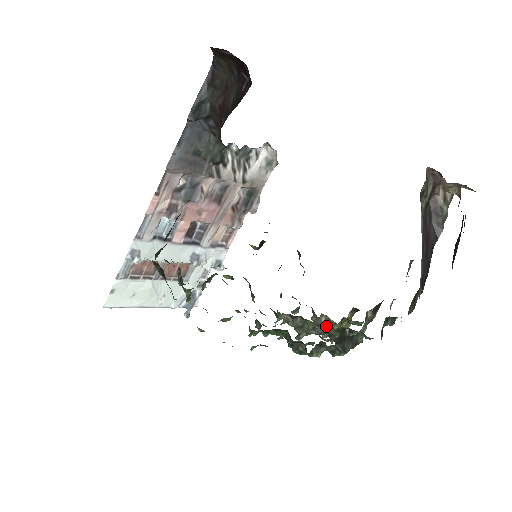
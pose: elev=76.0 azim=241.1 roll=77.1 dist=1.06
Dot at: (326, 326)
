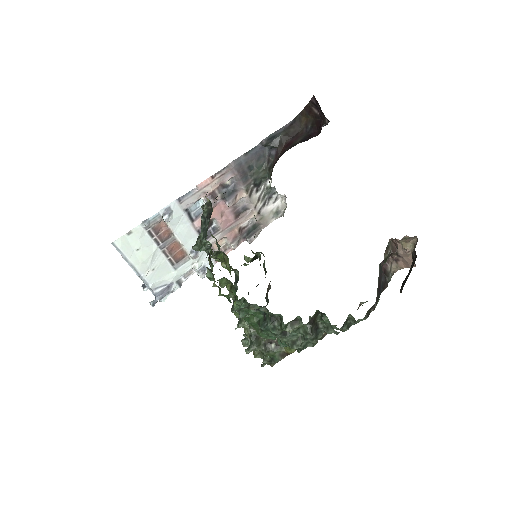
Dot at: (275, 346)
